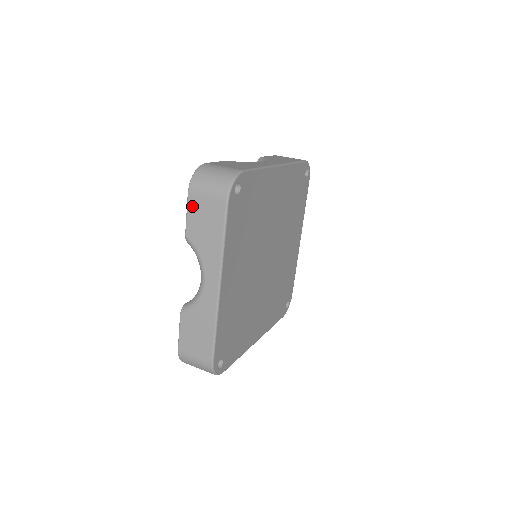
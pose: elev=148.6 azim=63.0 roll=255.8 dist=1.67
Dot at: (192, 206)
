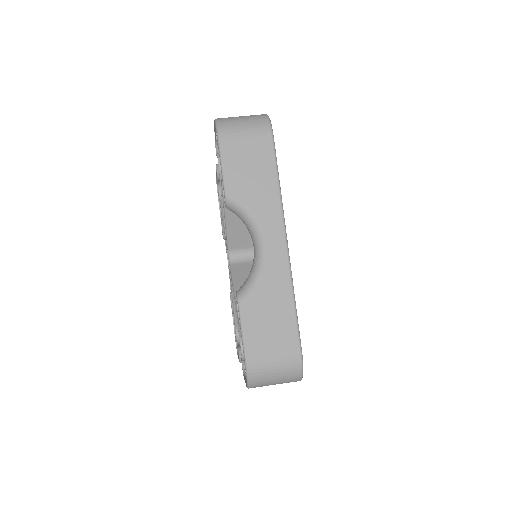
Dot at: (228, 154)
